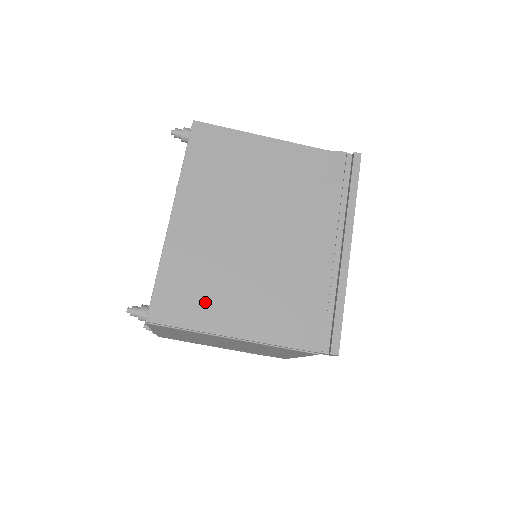
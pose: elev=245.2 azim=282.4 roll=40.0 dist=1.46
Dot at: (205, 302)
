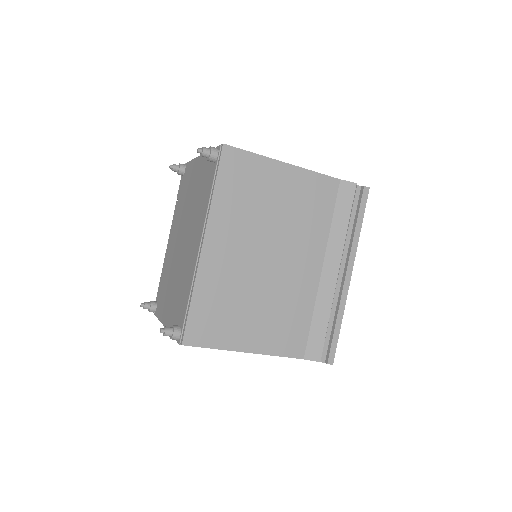
Dot at: (231, 325)
